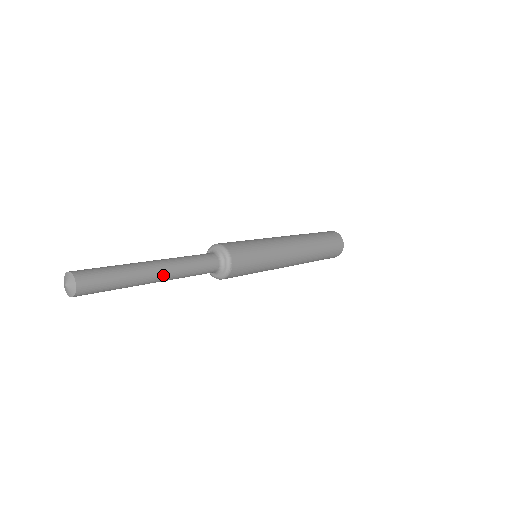
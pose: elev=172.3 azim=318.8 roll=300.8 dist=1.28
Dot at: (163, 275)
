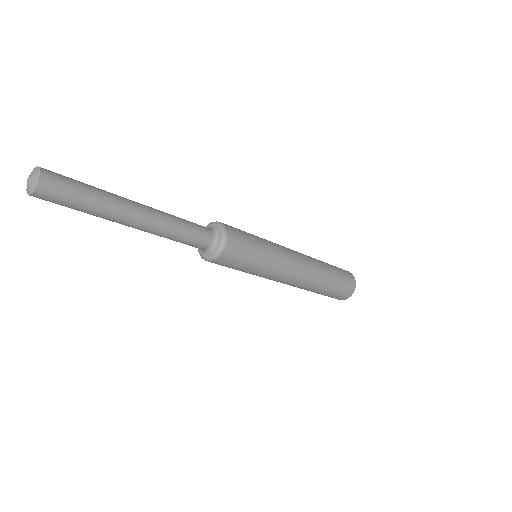
Dot at: (145, 216)
